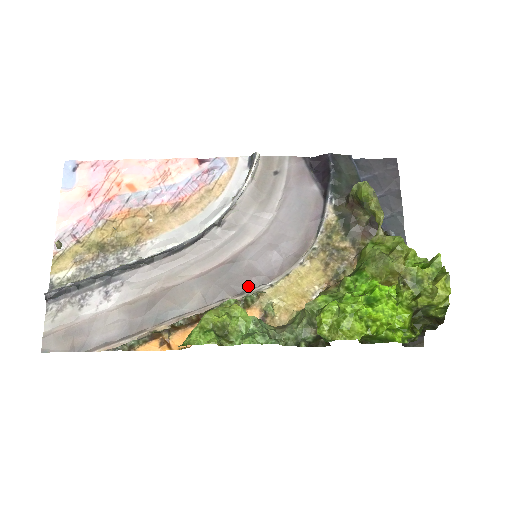
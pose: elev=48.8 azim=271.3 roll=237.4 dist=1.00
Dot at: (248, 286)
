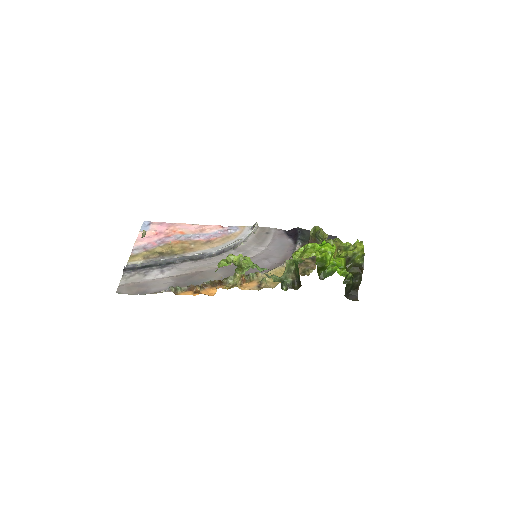
Dot at: occluded
